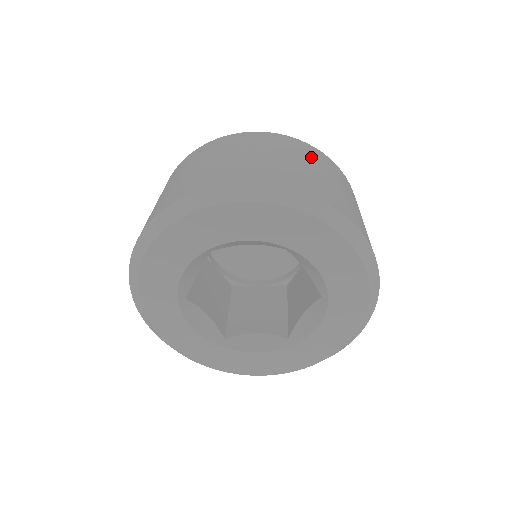
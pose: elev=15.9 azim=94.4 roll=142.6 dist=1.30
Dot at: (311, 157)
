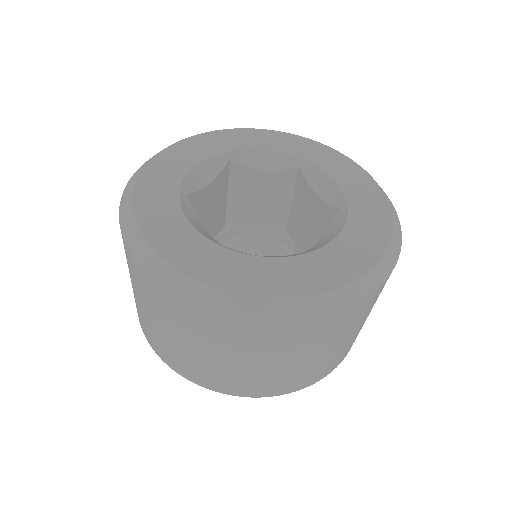
Dot at: occluded
